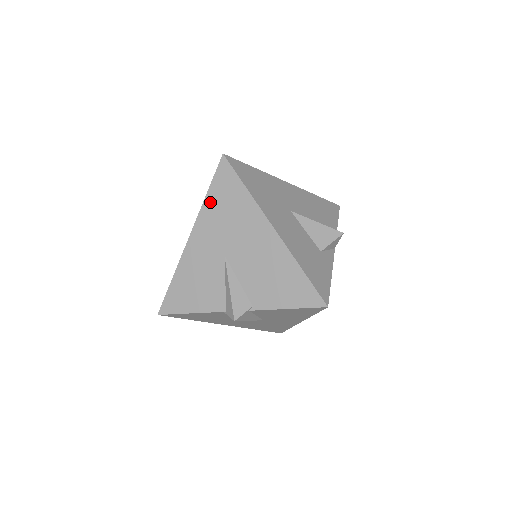
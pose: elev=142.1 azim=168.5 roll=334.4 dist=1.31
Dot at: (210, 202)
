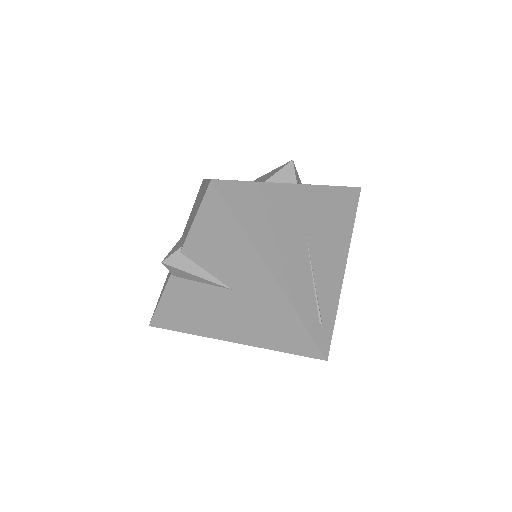
Dot at: occluded
